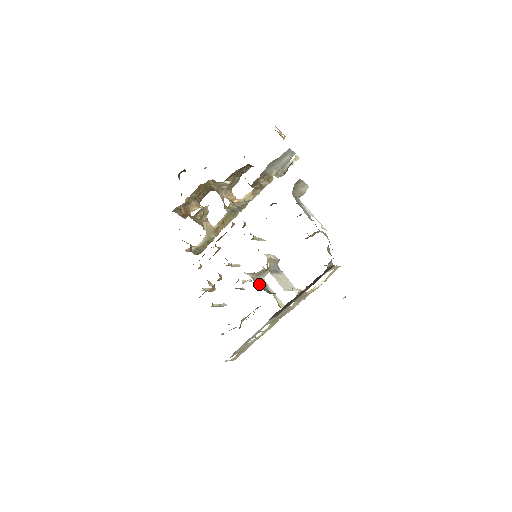
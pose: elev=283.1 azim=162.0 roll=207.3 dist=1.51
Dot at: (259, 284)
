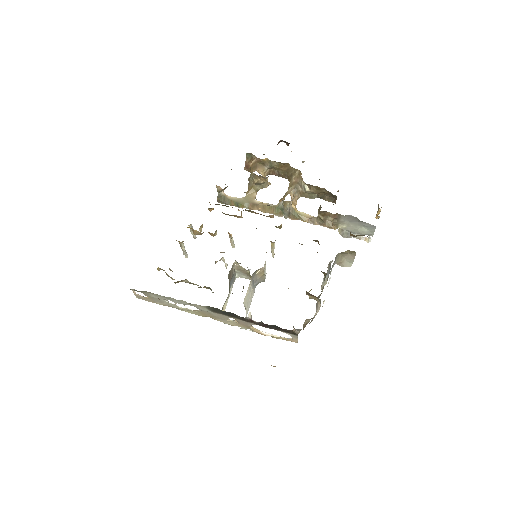
Dot at: (231, 275)
